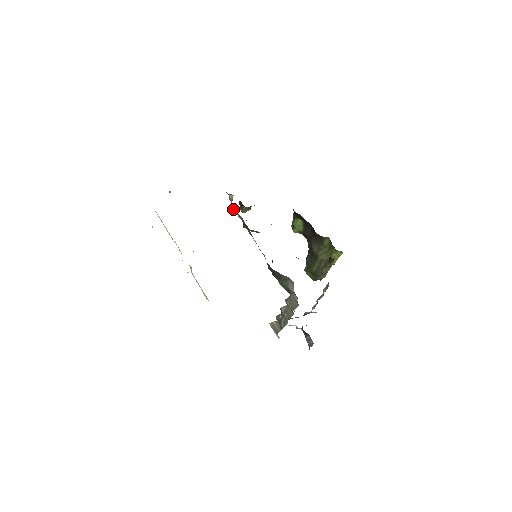
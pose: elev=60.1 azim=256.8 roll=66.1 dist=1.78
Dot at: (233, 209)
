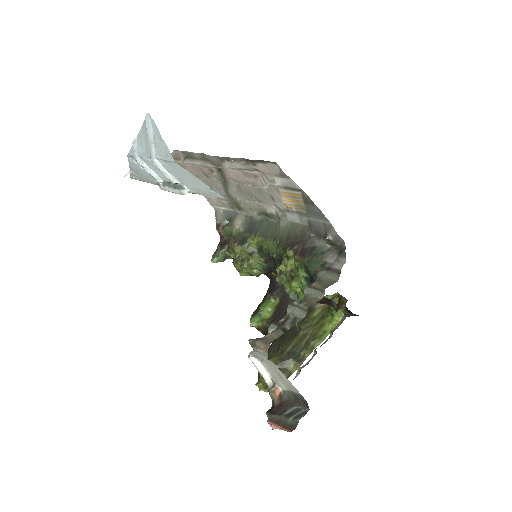
Dot at: (229, 226)
